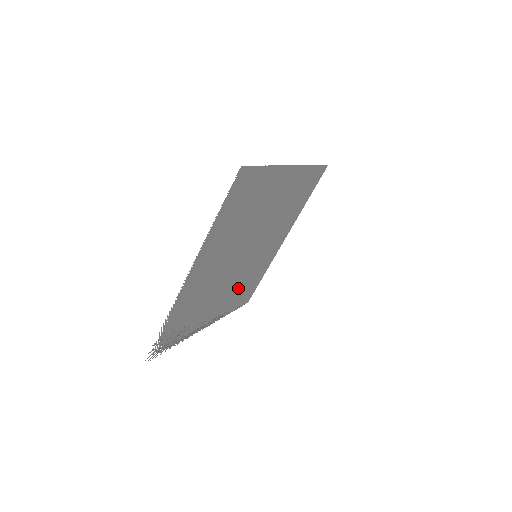
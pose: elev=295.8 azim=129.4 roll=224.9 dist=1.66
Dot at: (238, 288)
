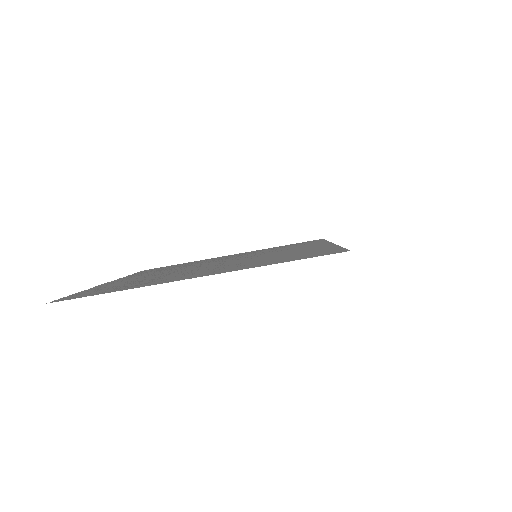
Dot at: occluded
